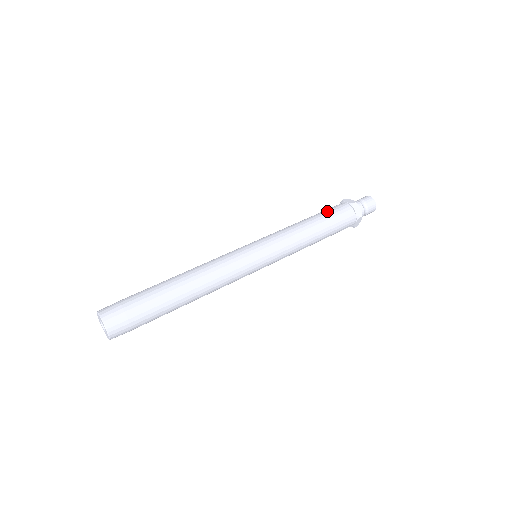
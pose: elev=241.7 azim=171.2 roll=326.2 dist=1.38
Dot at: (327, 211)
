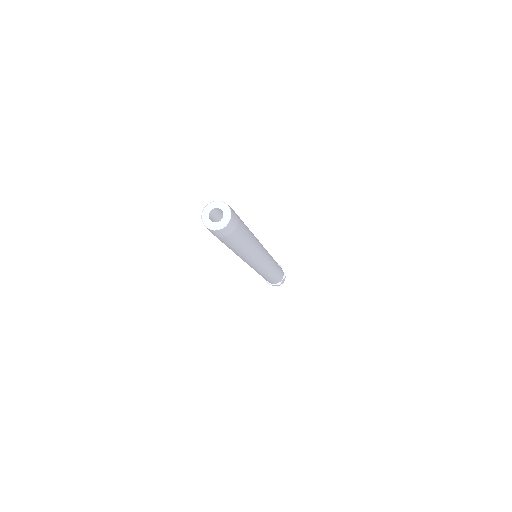
Dot at: occluded
